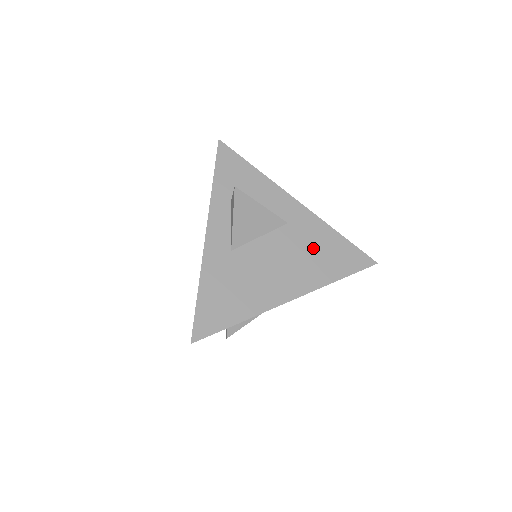
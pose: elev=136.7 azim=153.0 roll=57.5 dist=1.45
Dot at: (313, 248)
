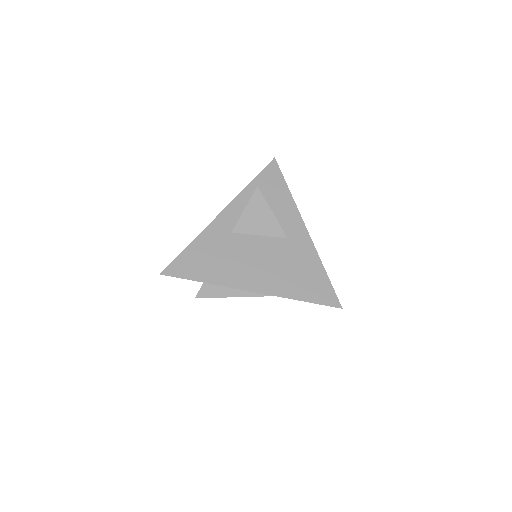
Dot at: (295, 266)
